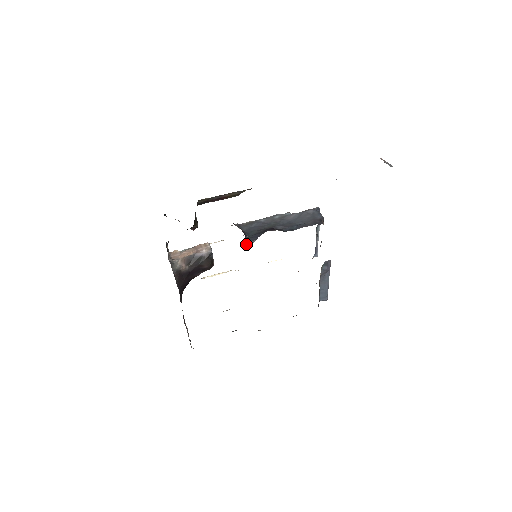
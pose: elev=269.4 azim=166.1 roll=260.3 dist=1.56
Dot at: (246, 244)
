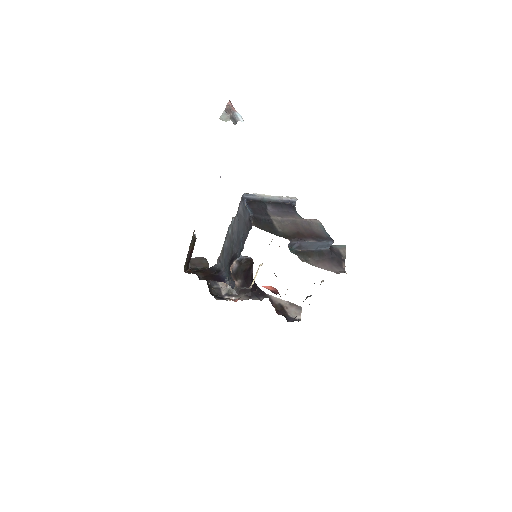
Dot at: (232, 284)
